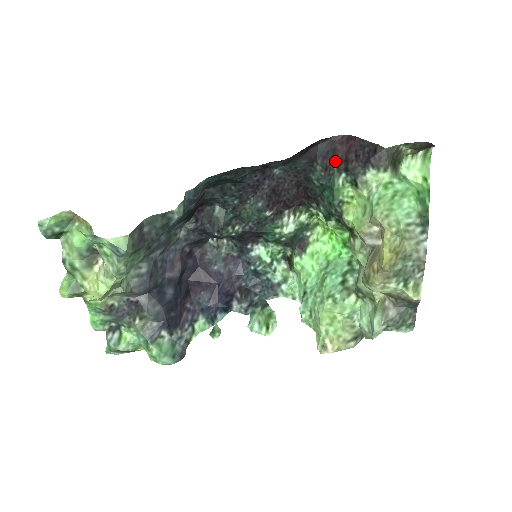
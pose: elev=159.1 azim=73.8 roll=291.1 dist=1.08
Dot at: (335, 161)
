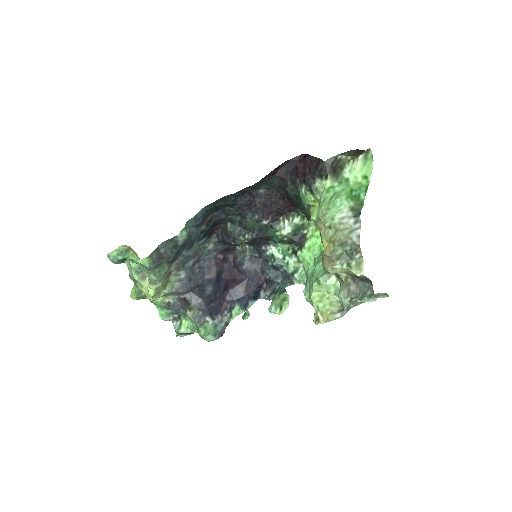
Dot at: (297, 176)
